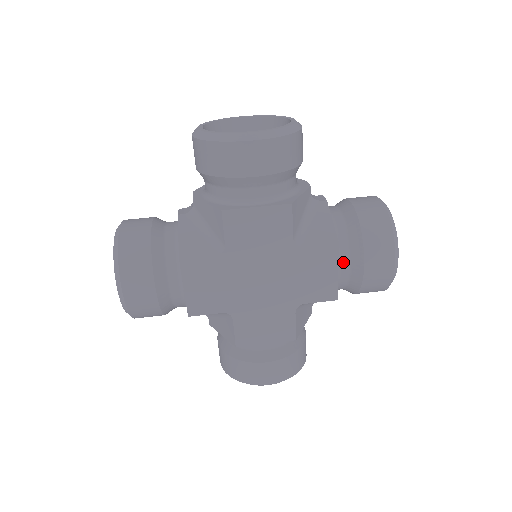
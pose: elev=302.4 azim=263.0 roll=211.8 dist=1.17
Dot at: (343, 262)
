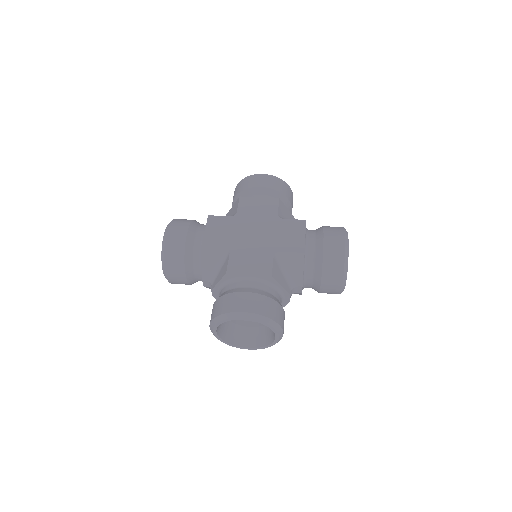
Dot at: (310, 238)
